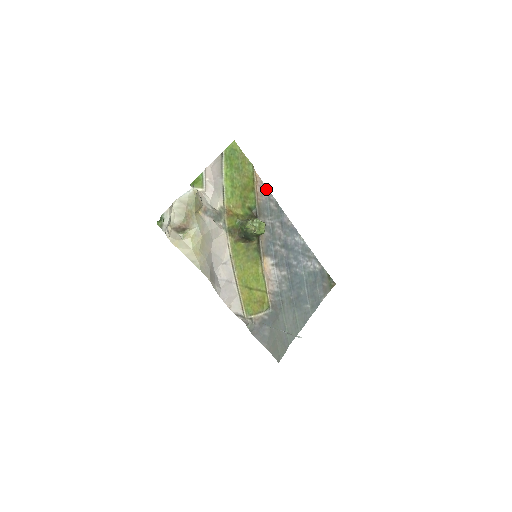
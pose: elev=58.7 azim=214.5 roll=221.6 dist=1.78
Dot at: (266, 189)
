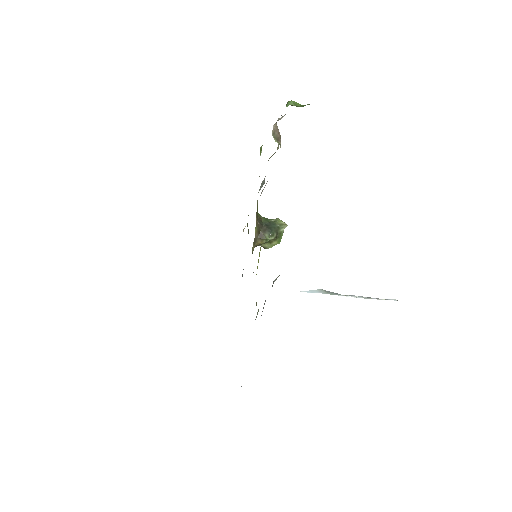
Dot at: occluded
